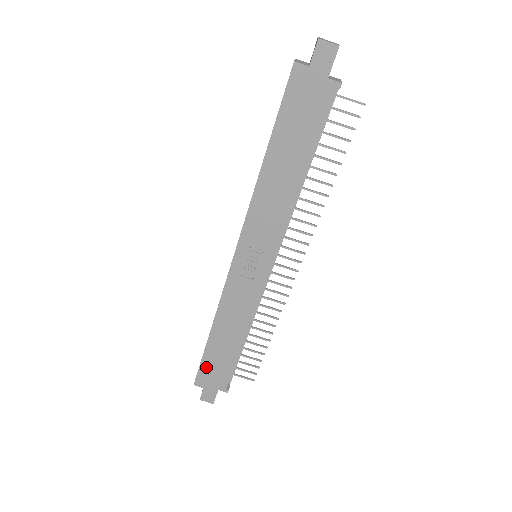
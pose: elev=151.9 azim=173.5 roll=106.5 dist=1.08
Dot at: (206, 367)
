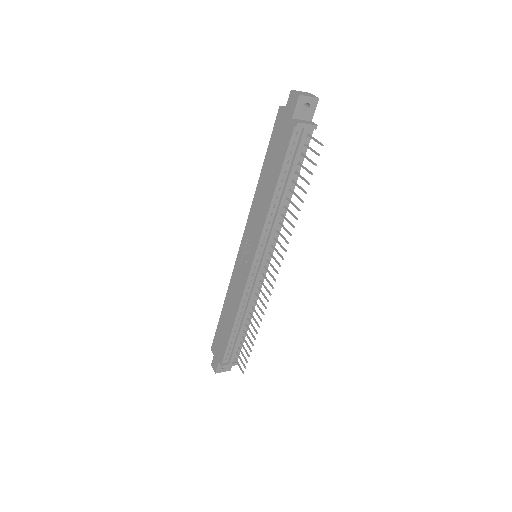
Dot at: (217, 337)
